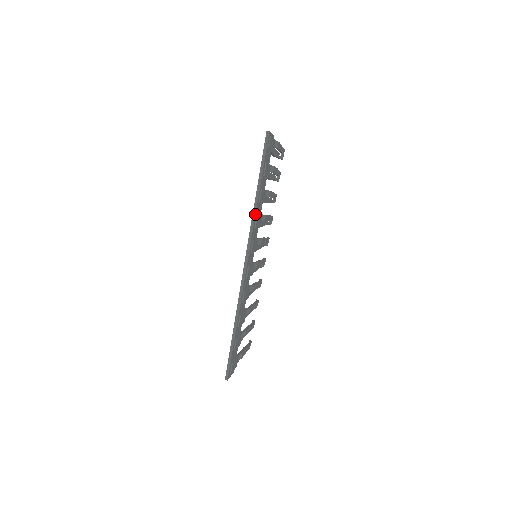
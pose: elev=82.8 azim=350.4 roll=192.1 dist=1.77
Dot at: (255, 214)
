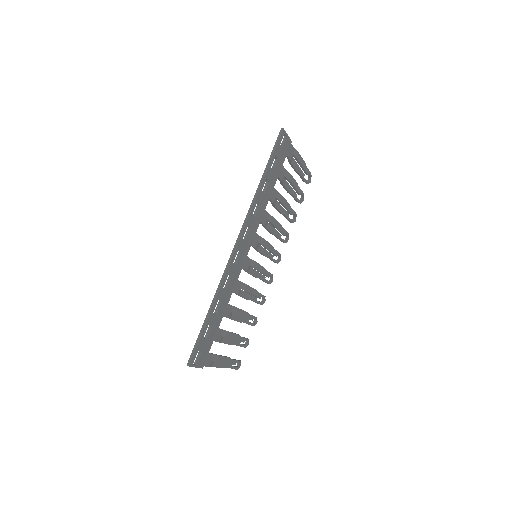
Dot at: (255, 200)
